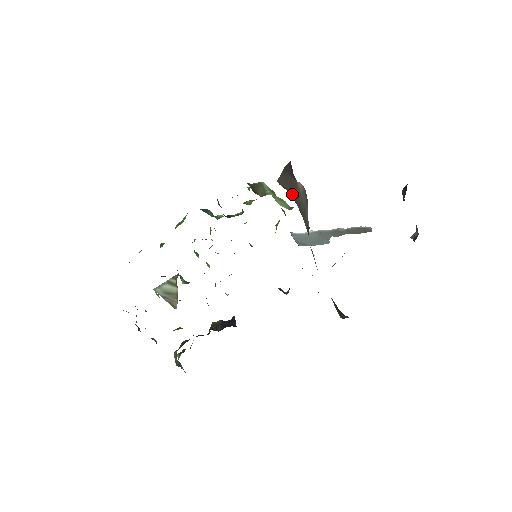
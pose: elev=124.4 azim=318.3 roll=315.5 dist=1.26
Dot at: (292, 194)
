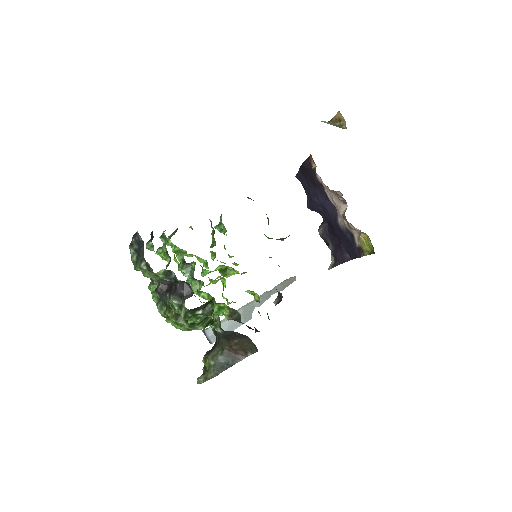
Dot at: occluded
